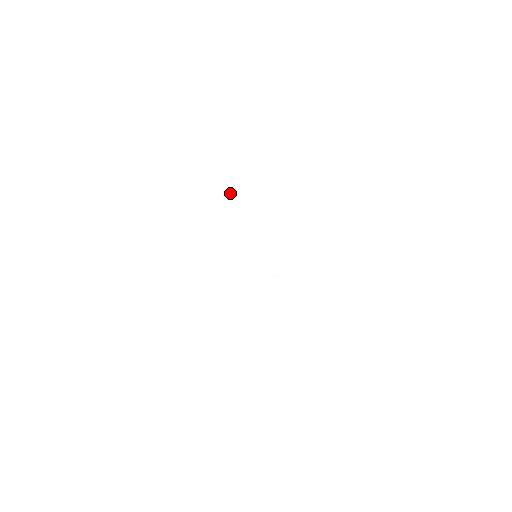
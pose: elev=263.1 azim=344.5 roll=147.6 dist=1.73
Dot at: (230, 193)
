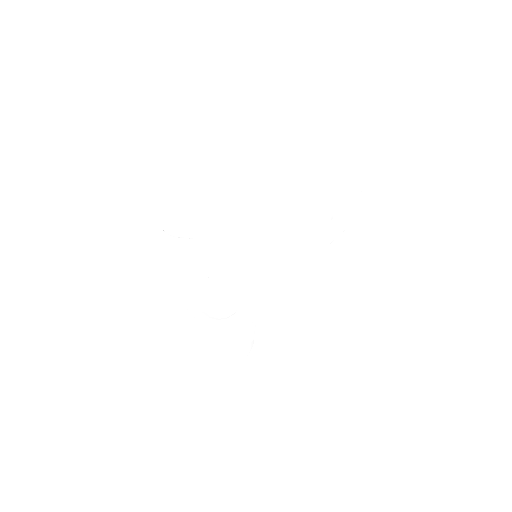
Dot at: (186, 195)
